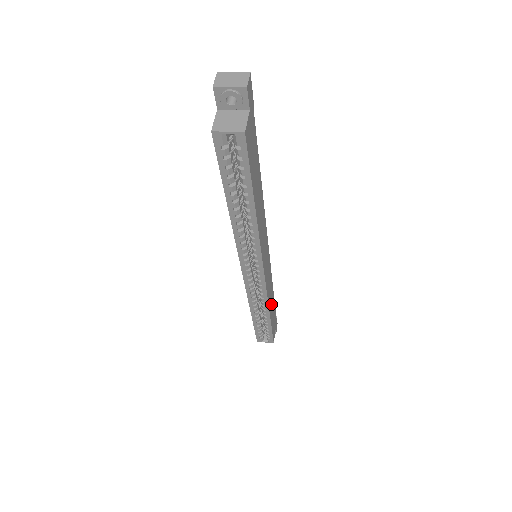
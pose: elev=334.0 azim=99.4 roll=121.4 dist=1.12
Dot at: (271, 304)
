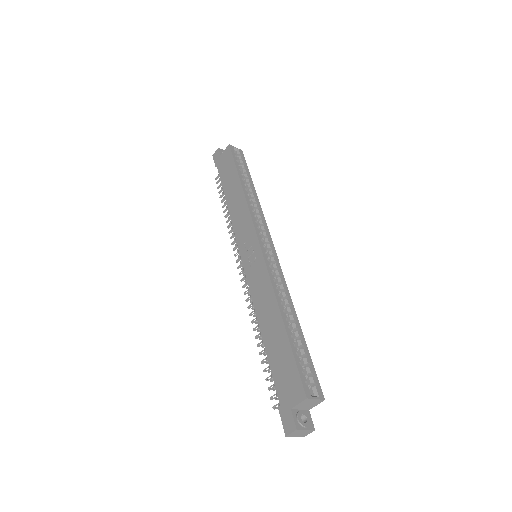
Dot at: occluded
